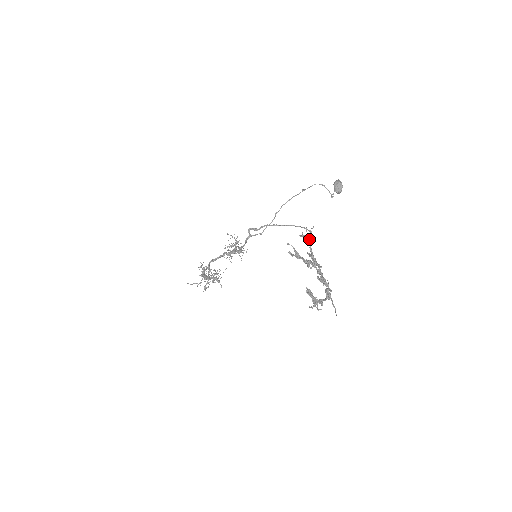
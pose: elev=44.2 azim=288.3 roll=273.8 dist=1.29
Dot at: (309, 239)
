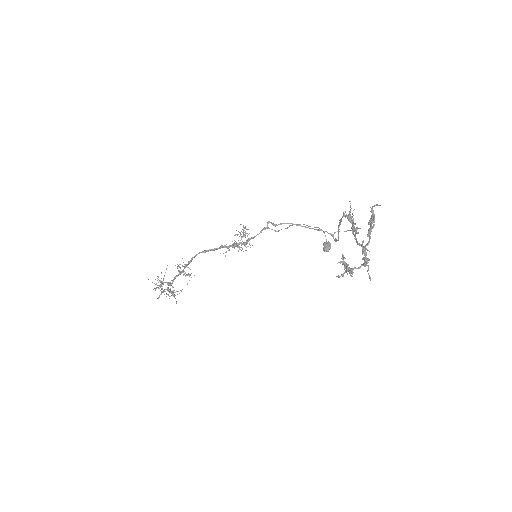
Dot at: occluded
